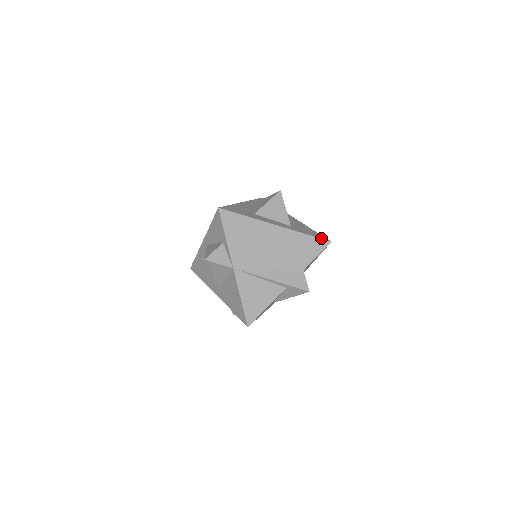
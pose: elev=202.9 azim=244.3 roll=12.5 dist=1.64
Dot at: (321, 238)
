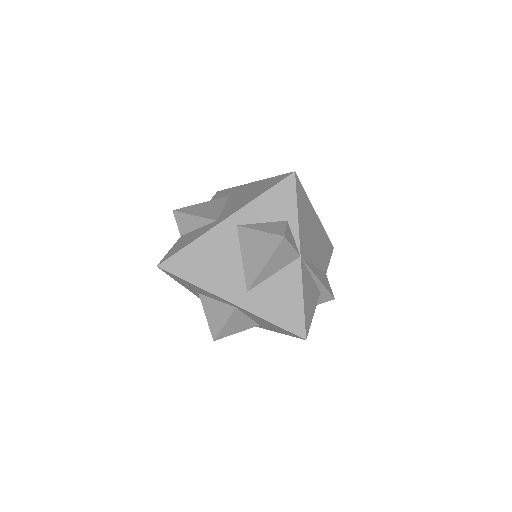
Dot at: (330, 242)
